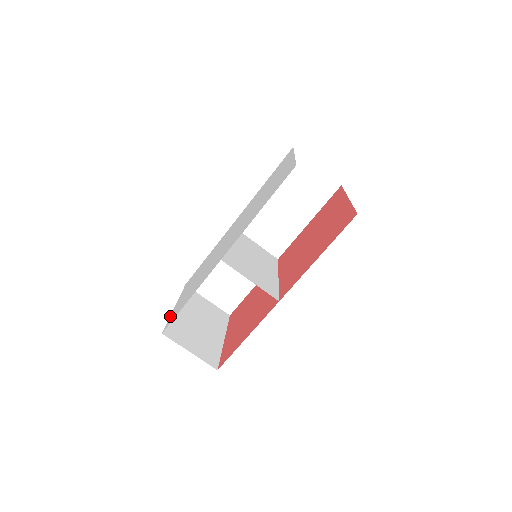
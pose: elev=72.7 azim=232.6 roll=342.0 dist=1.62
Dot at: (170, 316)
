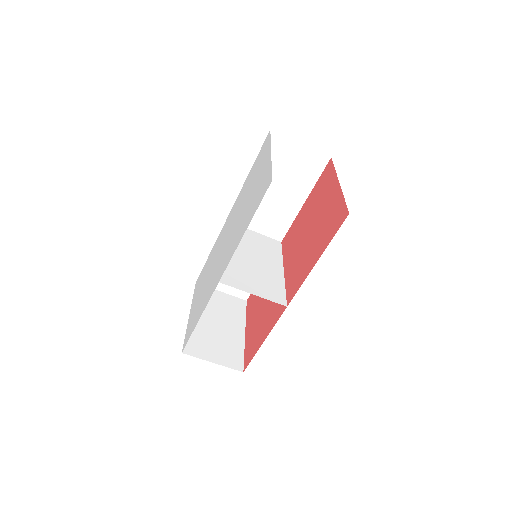
Dot at: (186, 329)
